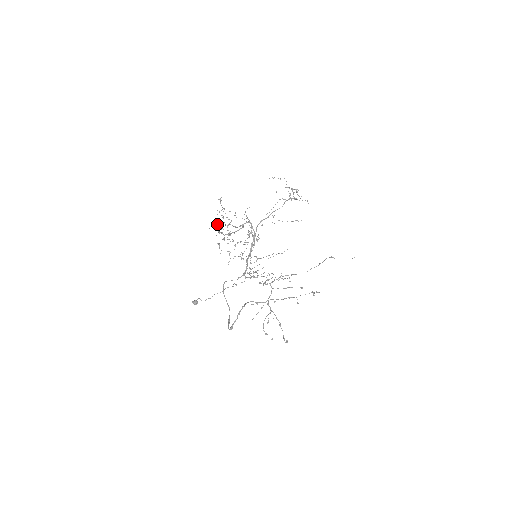
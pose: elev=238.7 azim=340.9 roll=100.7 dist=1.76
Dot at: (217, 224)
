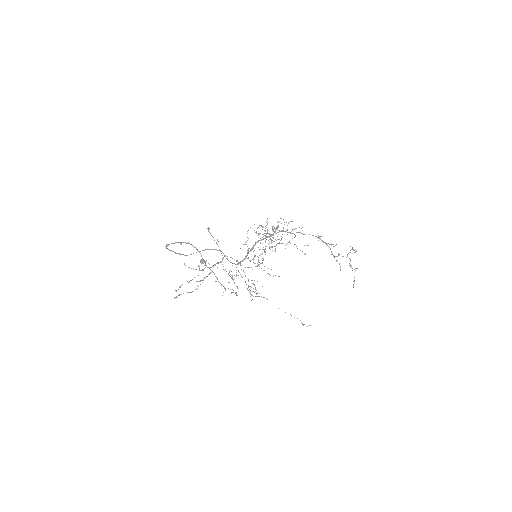
Dot at: occluded
